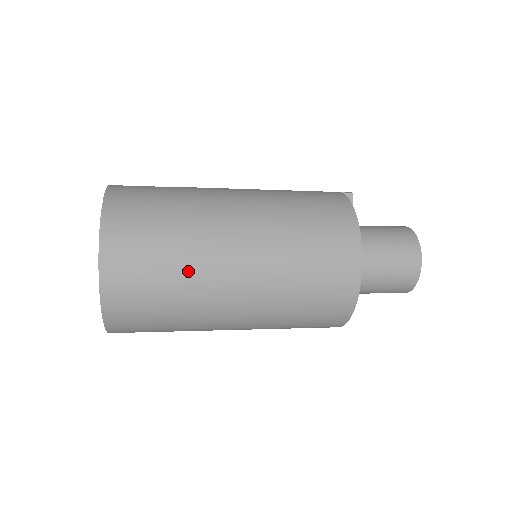
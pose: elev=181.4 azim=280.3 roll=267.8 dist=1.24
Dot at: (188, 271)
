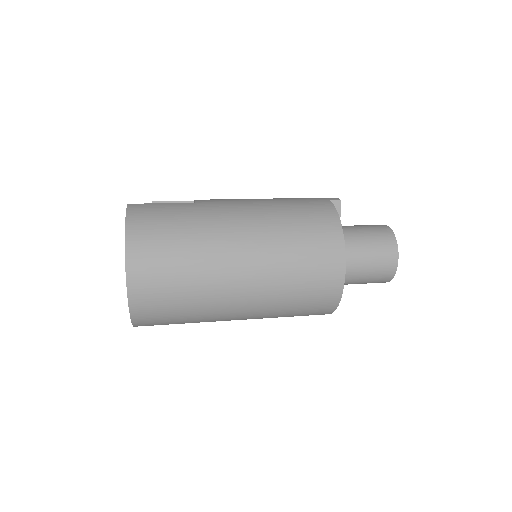
Dot at: (200, 283)
